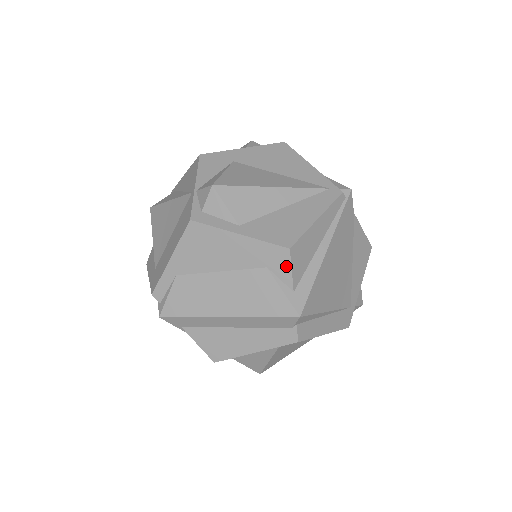
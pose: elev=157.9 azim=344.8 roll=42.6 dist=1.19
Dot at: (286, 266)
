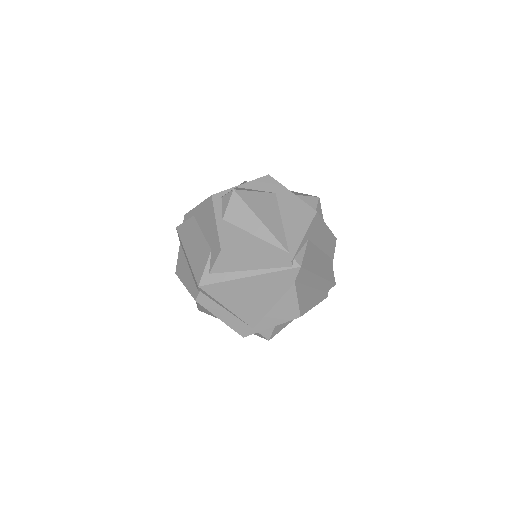
Dot at: (215, 258)
